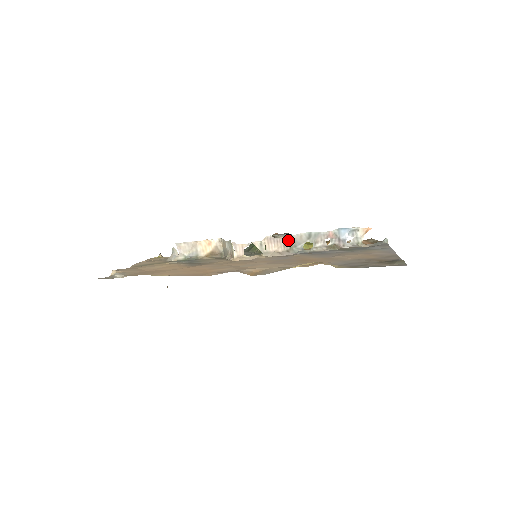
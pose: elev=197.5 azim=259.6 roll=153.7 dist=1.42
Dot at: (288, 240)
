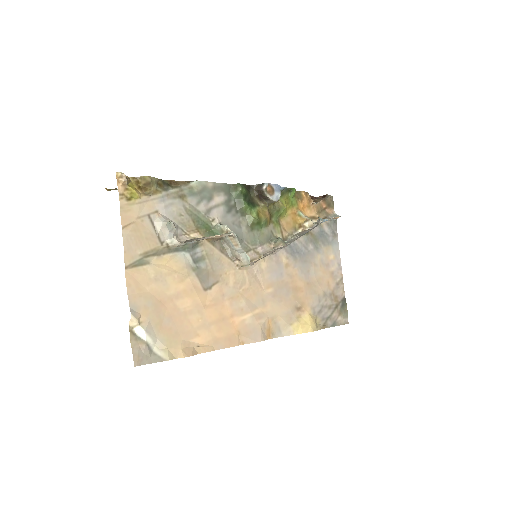
Dot at: (288, 244)
